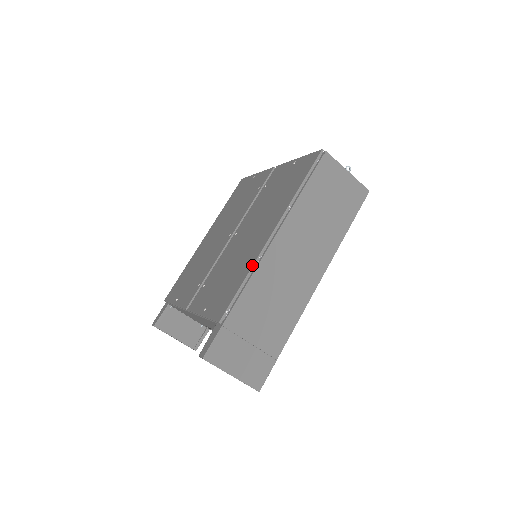
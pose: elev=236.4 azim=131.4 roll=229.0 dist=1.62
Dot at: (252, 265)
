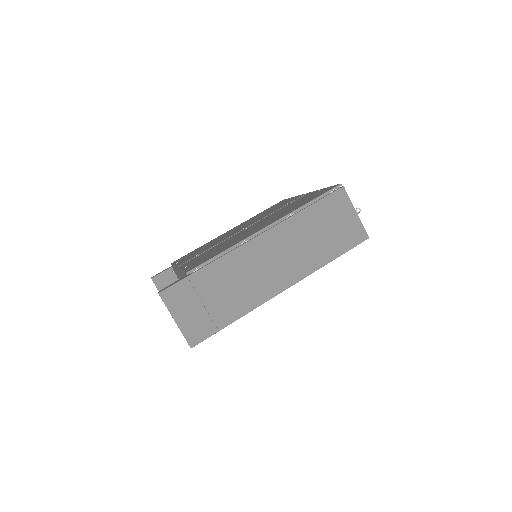
Dot at: (236, 243)
